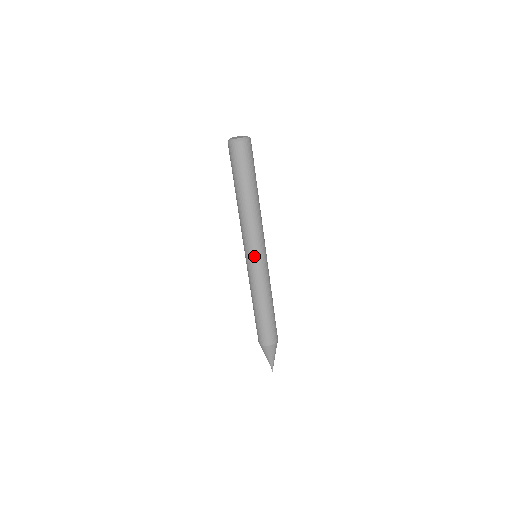
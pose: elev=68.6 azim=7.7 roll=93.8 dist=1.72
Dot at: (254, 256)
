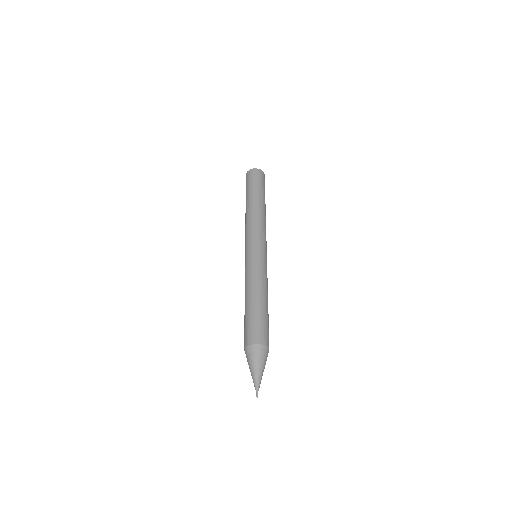
Dot at: (246, 250)
